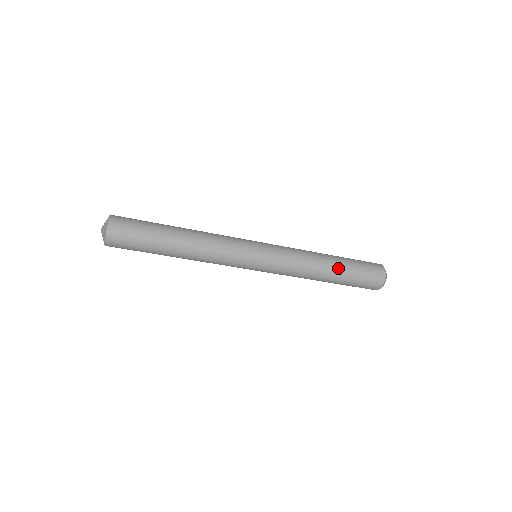
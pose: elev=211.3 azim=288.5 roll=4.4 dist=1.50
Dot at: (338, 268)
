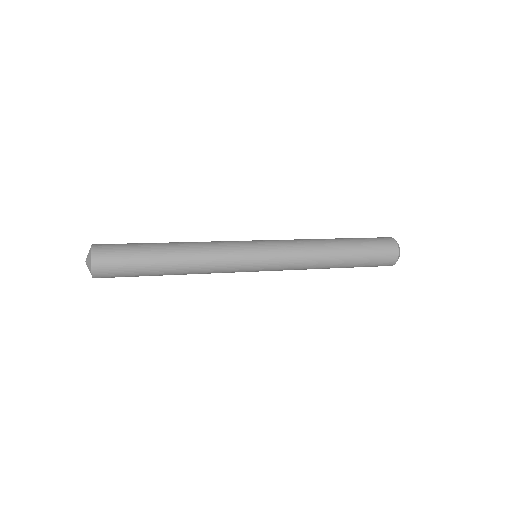
Dot at: (342, 267)
